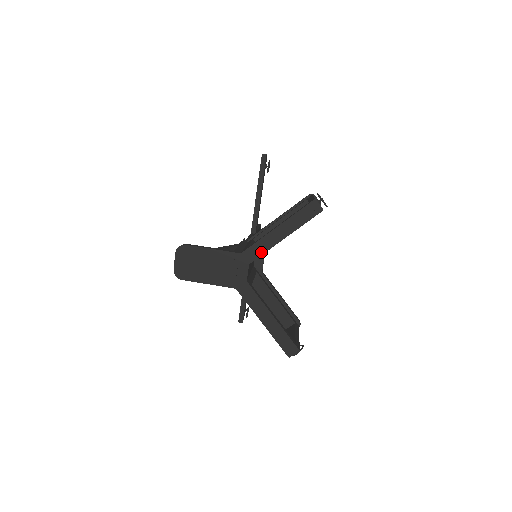
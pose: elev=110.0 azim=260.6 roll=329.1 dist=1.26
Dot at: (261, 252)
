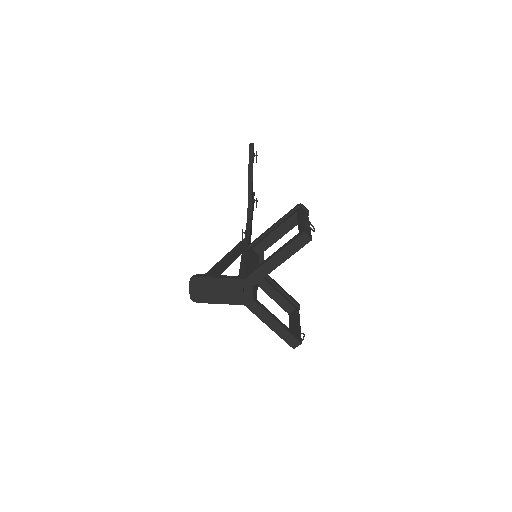
Dot at: (262, 277)
